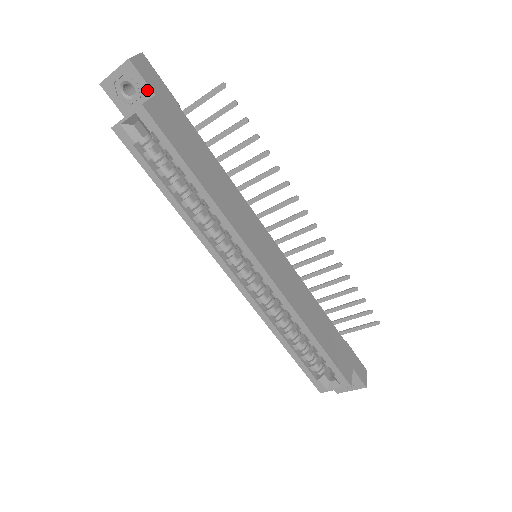
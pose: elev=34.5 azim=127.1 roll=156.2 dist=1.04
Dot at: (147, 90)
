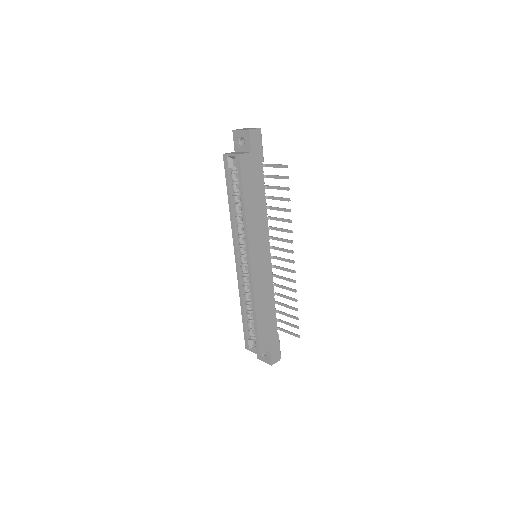
Dot at: (249, 147)
